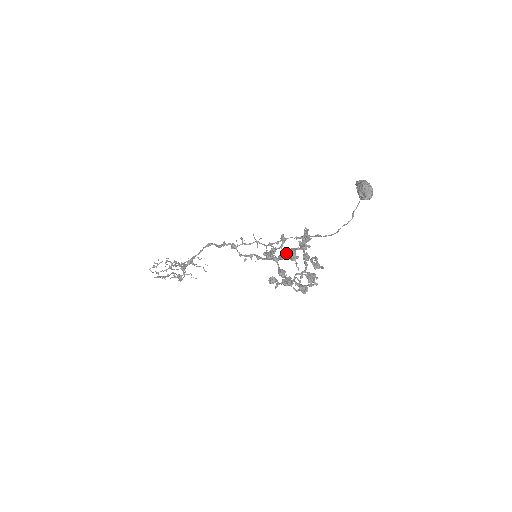
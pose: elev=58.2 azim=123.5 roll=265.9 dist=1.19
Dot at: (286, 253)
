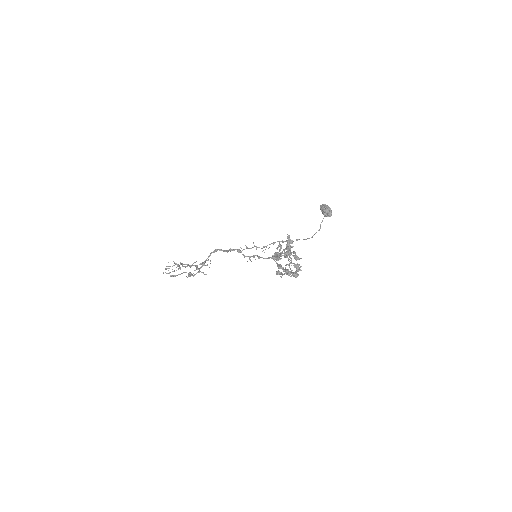
Dot at: occluded
